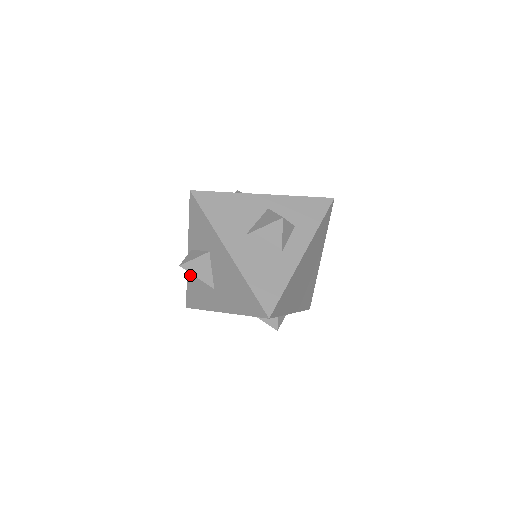
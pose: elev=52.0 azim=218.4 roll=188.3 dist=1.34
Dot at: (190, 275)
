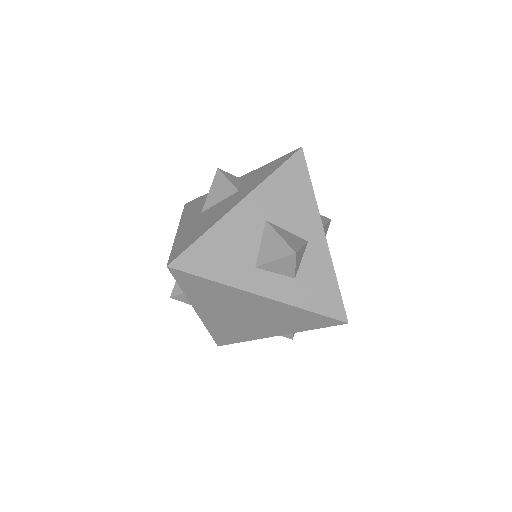
Dot at: occluded
